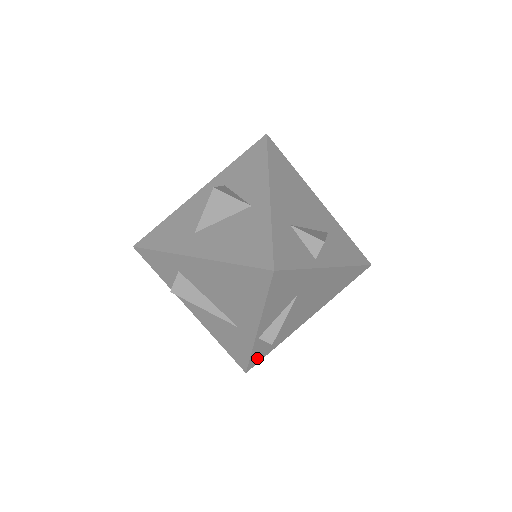
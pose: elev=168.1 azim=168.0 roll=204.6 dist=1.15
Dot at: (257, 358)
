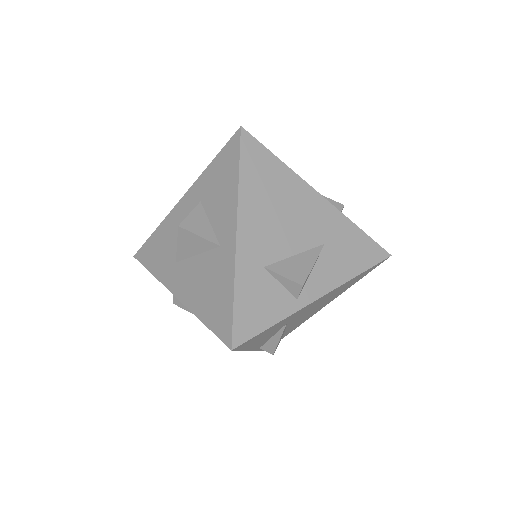
Dot at: occluded
